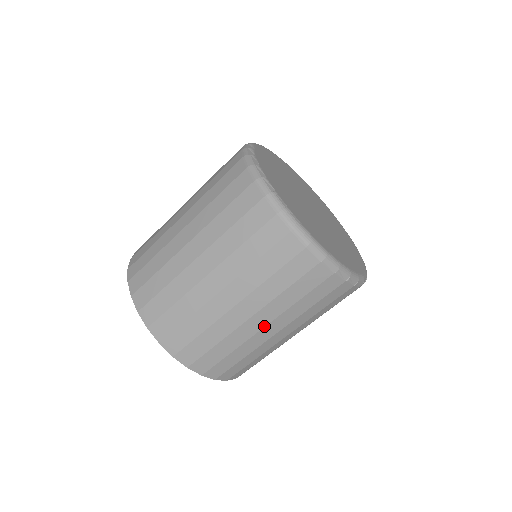
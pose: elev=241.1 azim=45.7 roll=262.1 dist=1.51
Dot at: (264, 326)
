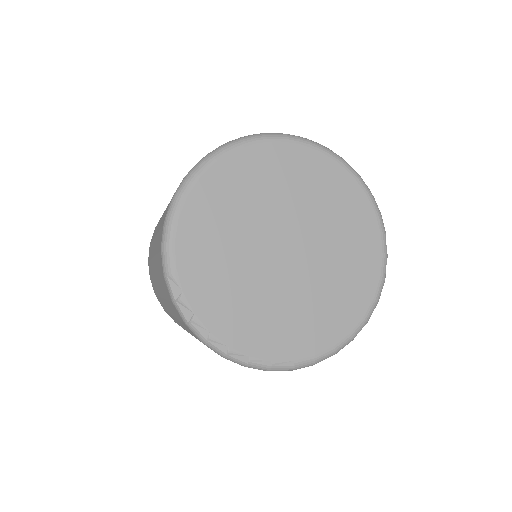
Dot at: occluded
